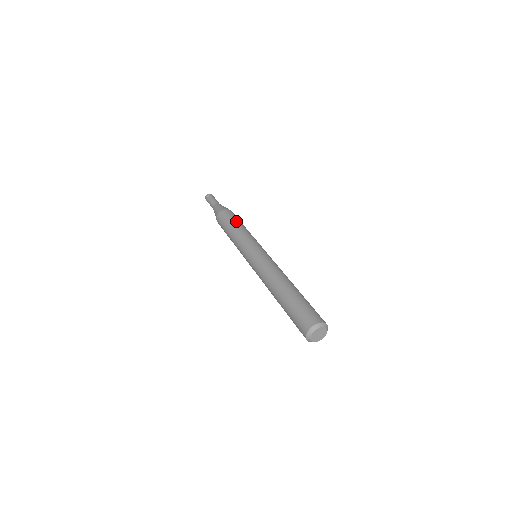
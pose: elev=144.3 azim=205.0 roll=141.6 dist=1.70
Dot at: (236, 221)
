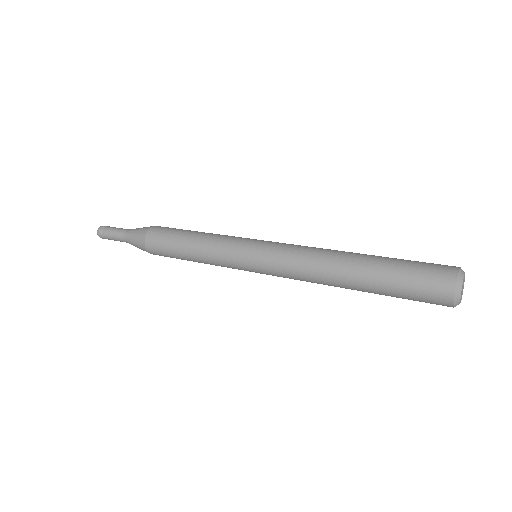
Dot at: (183, 232)
